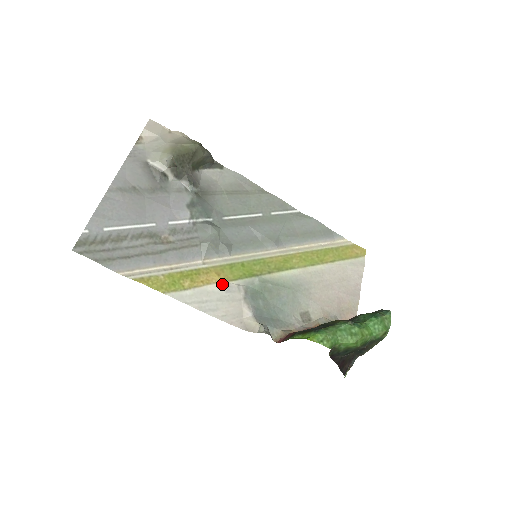
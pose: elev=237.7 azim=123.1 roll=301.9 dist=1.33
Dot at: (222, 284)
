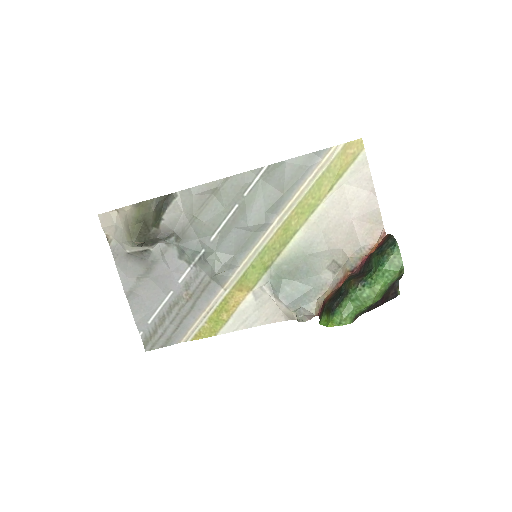
Dot at: (248, 296)
